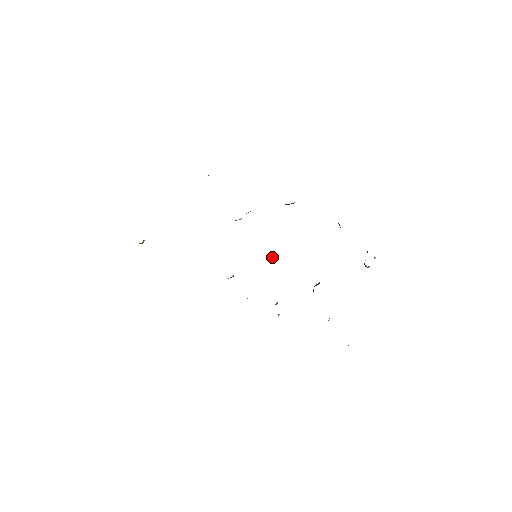
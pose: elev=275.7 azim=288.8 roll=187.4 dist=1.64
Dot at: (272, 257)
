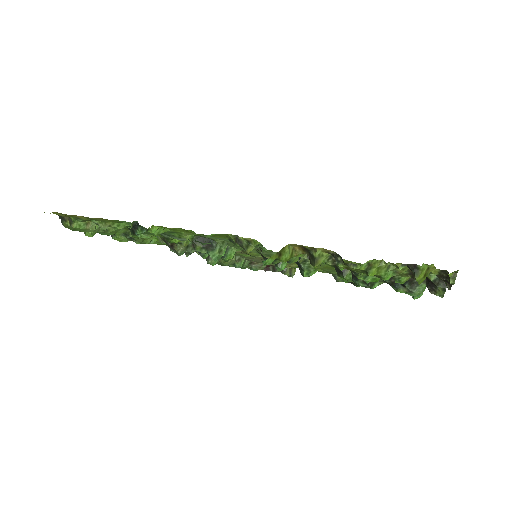
Dot at: (278, 266)
